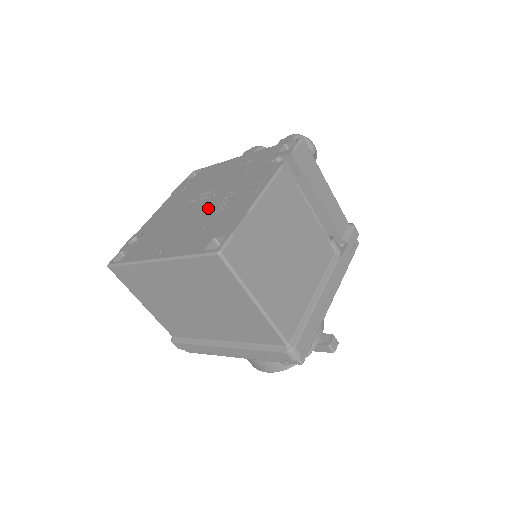
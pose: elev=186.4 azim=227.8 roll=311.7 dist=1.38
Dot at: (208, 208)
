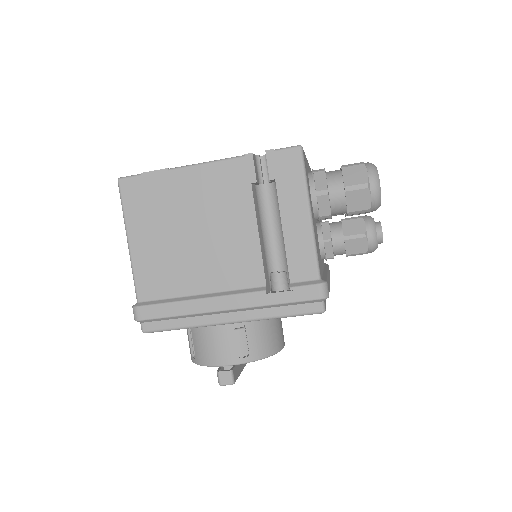
Dot at: occluded
